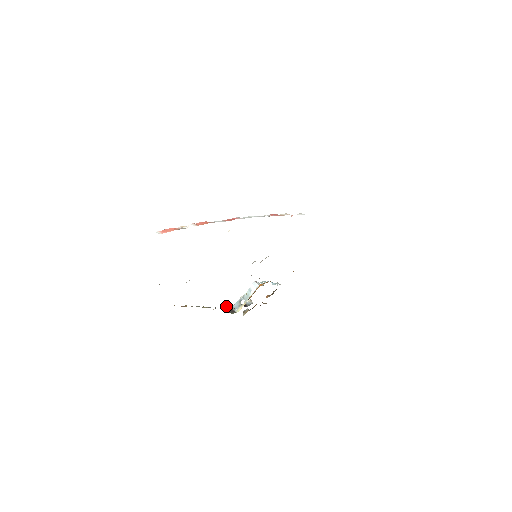
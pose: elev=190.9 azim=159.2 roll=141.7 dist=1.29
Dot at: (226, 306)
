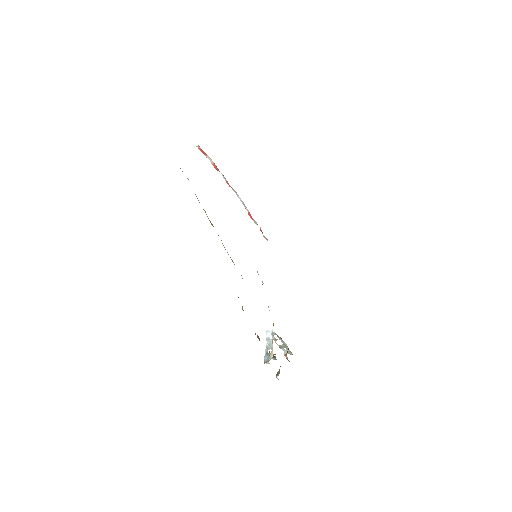
Dot at: occluded
